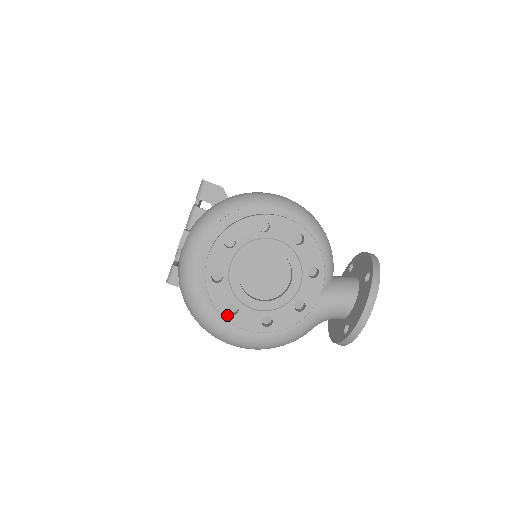
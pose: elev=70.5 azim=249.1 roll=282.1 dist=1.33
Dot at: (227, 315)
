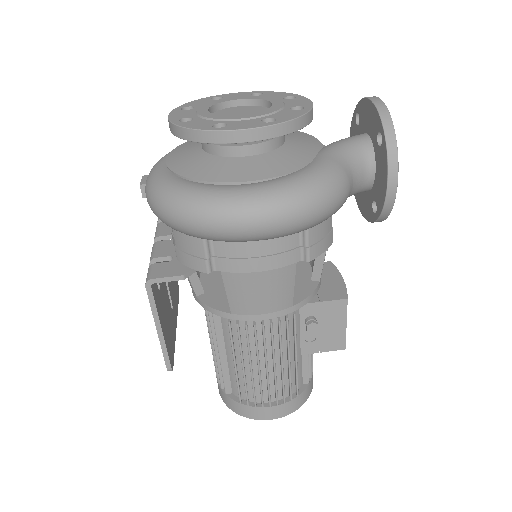
Dot at: (215, 129)
